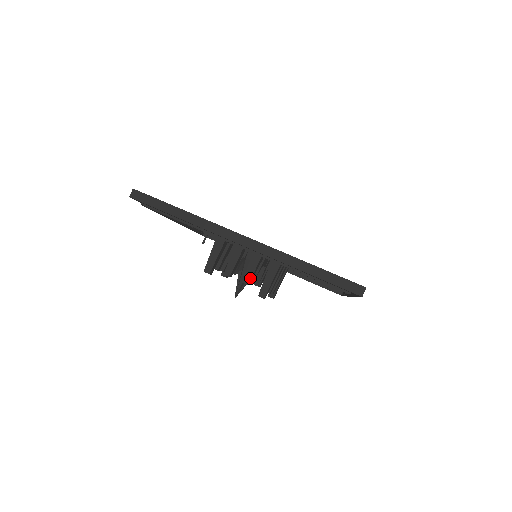
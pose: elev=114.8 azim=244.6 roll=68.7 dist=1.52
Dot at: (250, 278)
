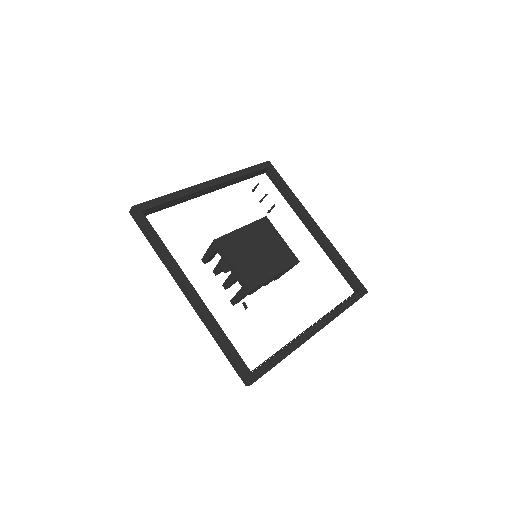
Dot at: (227, 287)
